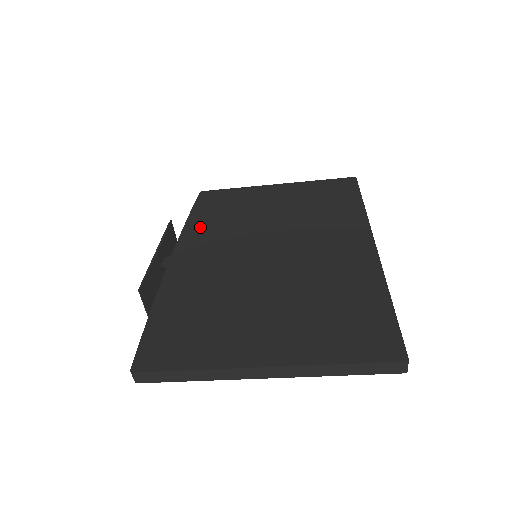
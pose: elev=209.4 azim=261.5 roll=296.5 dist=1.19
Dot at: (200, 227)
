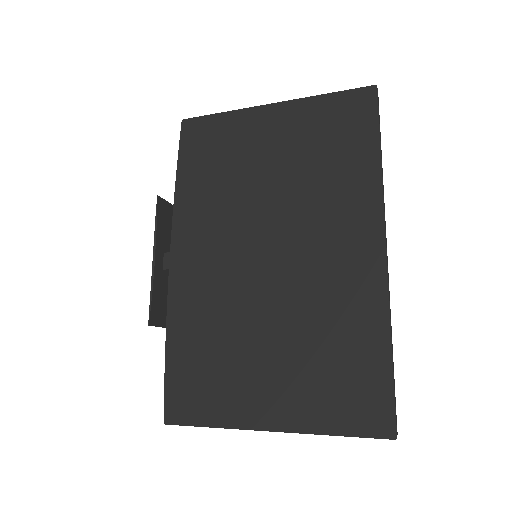
Dot at: (191, 203)
